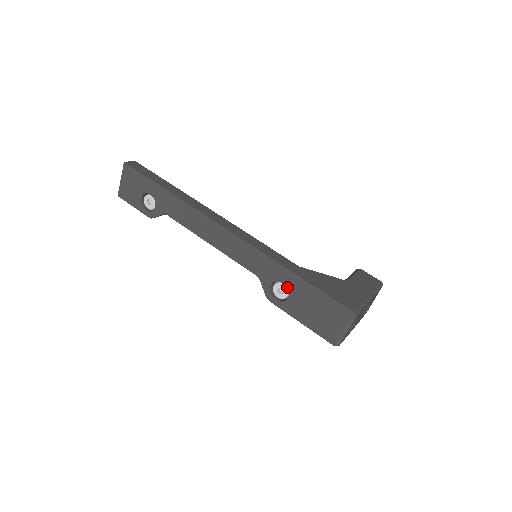
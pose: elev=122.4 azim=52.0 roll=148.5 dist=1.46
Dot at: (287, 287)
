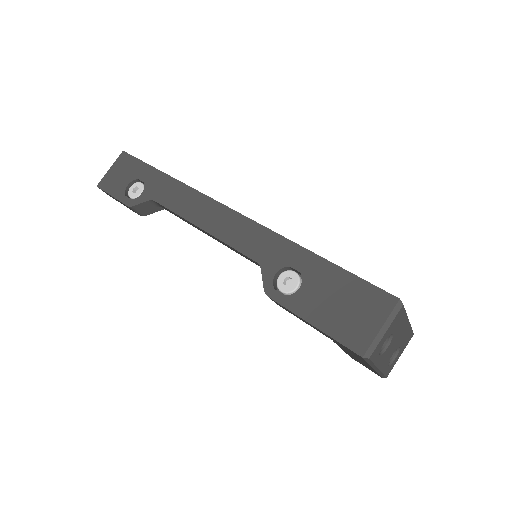
Dot at: (299, 276)
